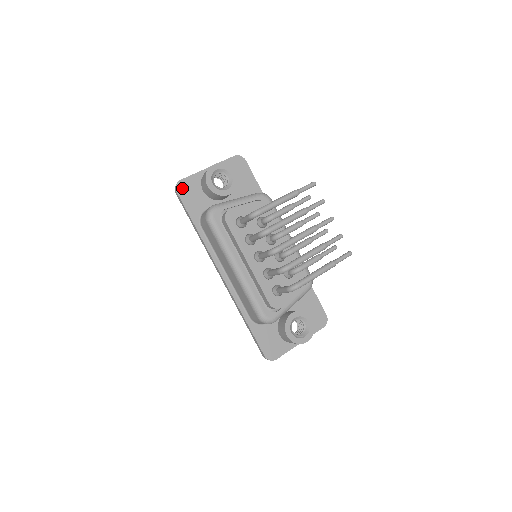
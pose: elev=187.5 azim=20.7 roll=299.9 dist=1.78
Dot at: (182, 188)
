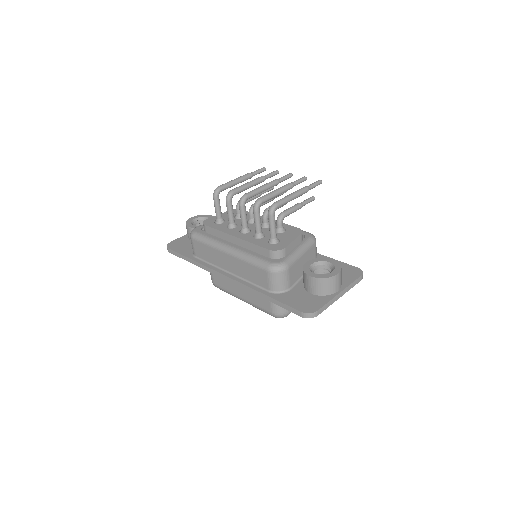
Dot at: (172, 245)
